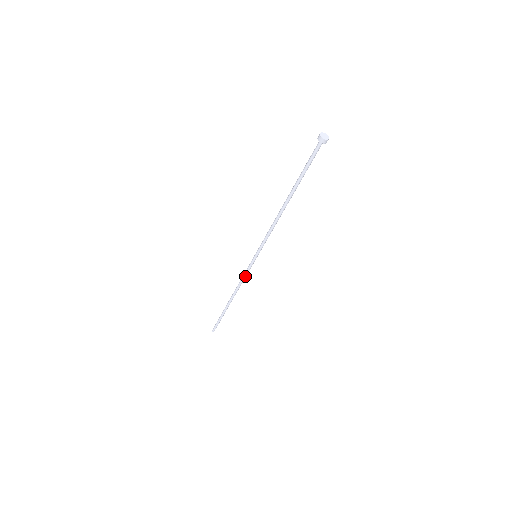
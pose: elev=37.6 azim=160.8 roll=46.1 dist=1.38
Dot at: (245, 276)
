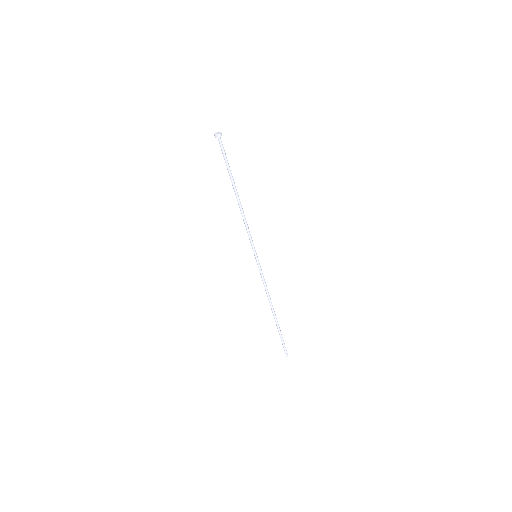
Dot at: (264, 280)
